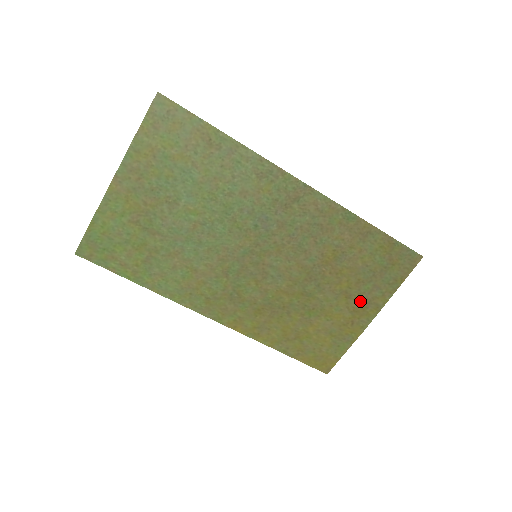
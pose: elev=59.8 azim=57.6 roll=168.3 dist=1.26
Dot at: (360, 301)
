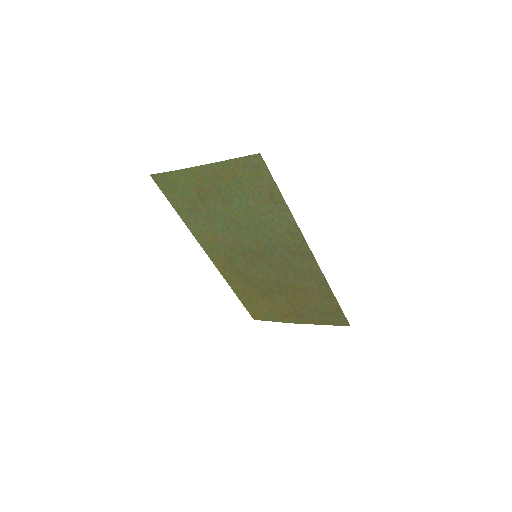
Dot at: (298, 313)
